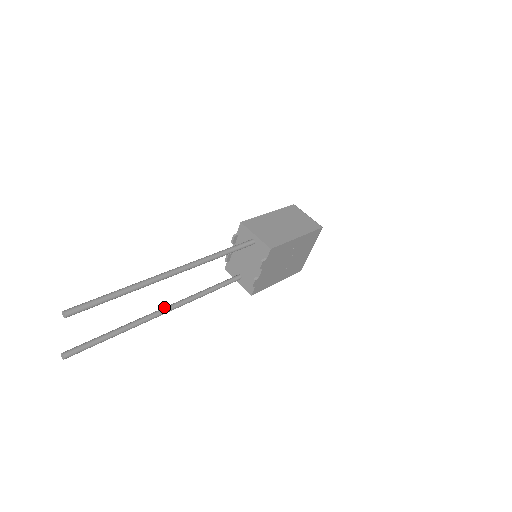
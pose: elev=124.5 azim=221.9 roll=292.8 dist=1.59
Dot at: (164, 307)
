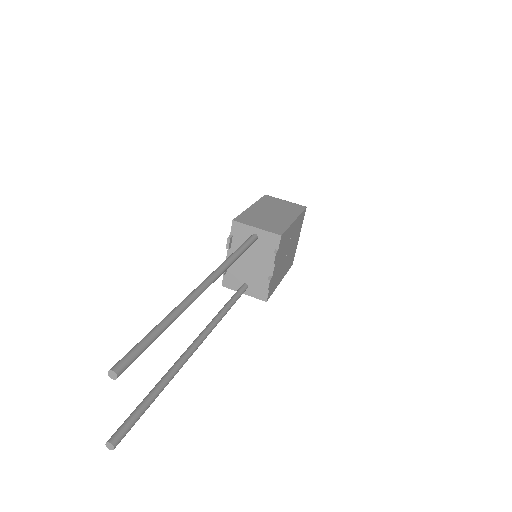
Dot at: (193, 341)
